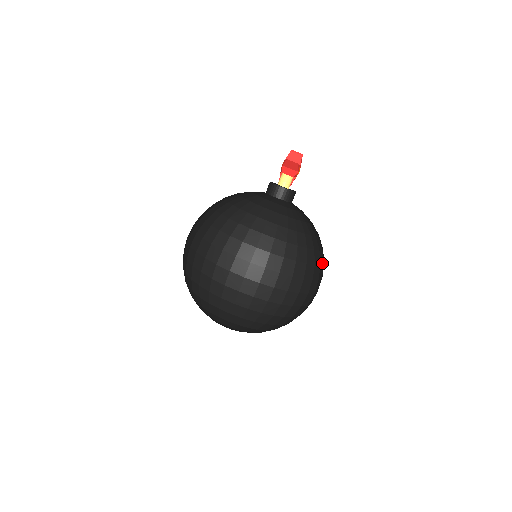
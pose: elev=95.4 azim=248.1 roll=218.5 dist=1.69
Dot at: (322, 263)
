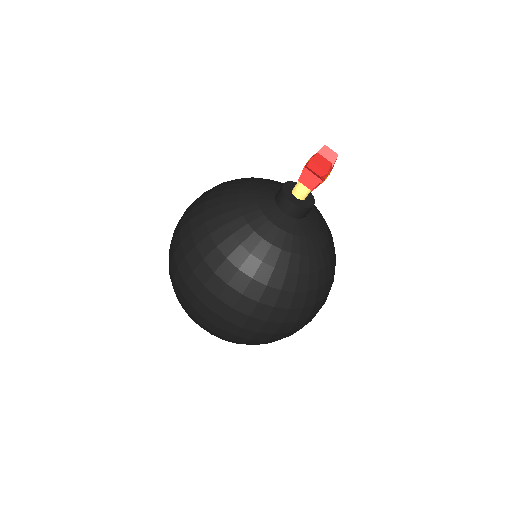
Dot at: (320, 299)
